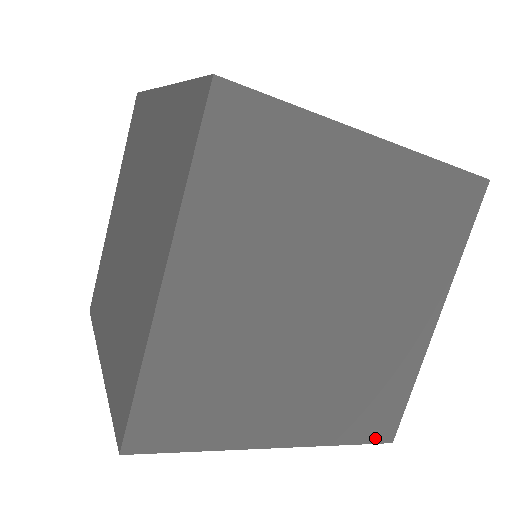
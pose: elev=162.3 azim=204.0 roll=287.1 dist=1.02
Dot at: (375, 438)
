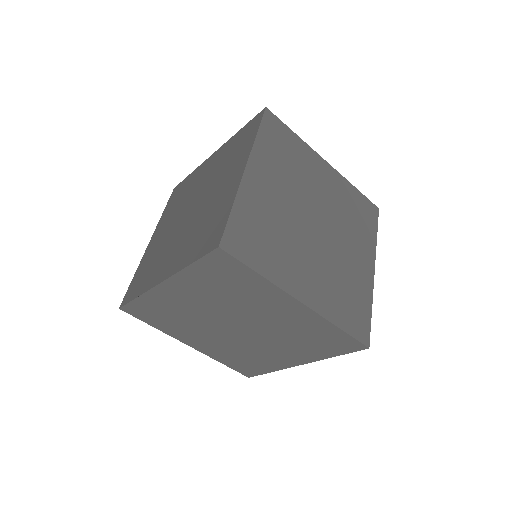
Dot at: (357, 336)
